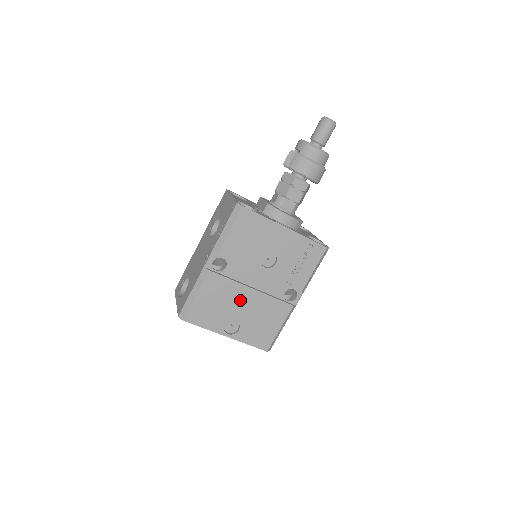
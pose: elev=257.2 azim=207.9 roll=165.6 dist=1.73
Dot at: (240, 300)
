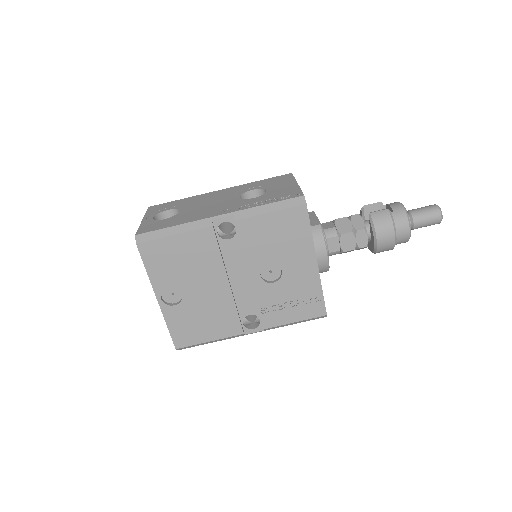
Dot at: (207, 281)
